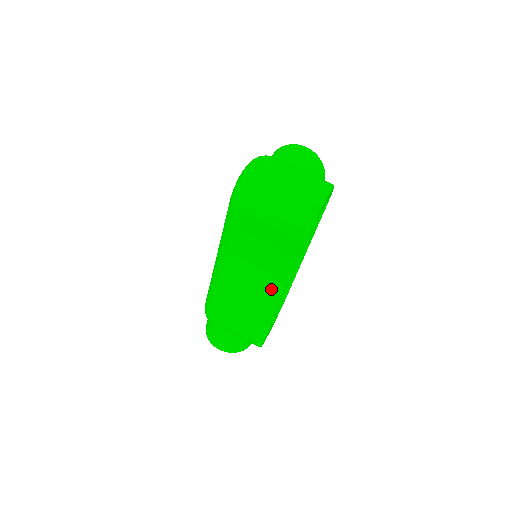
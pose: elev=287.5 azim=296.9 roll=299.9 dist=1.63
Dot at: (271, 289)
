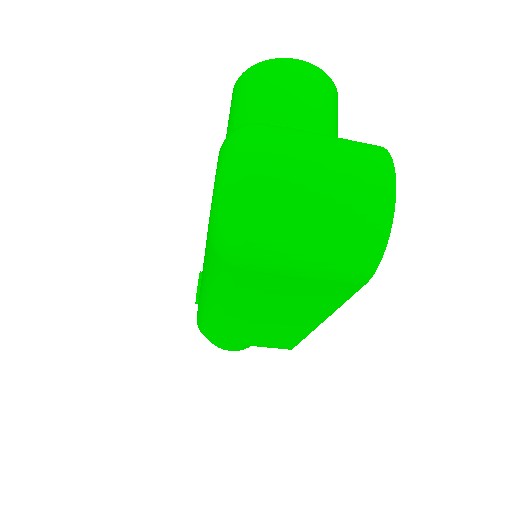
Dot at: (304, 320)
